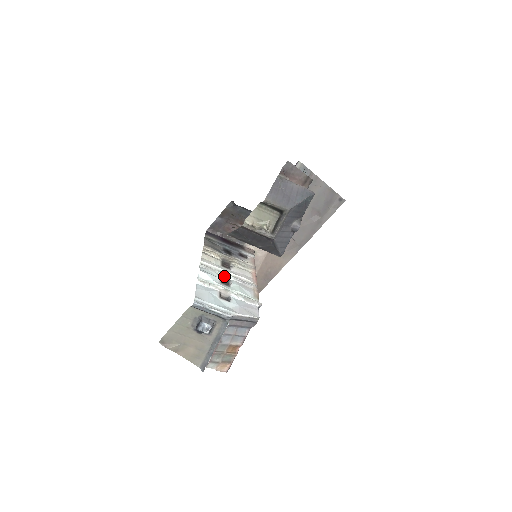
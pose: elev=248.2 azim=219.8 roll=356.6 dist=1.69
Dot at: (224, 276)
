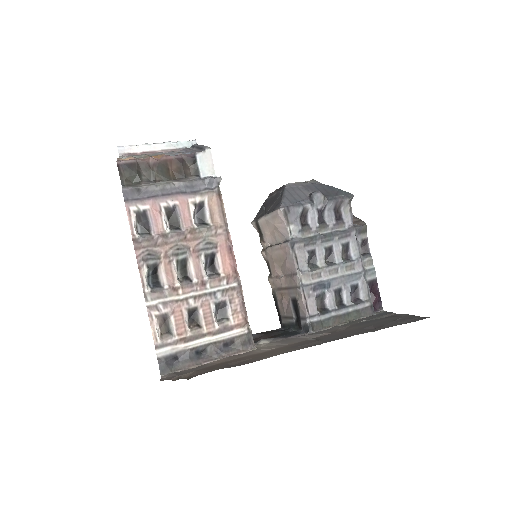
Dot at: occluded
